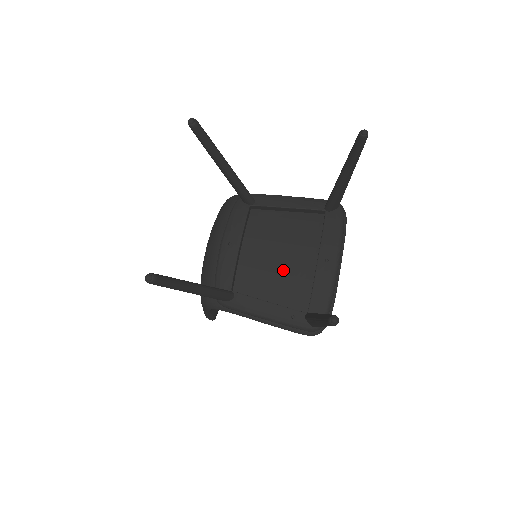
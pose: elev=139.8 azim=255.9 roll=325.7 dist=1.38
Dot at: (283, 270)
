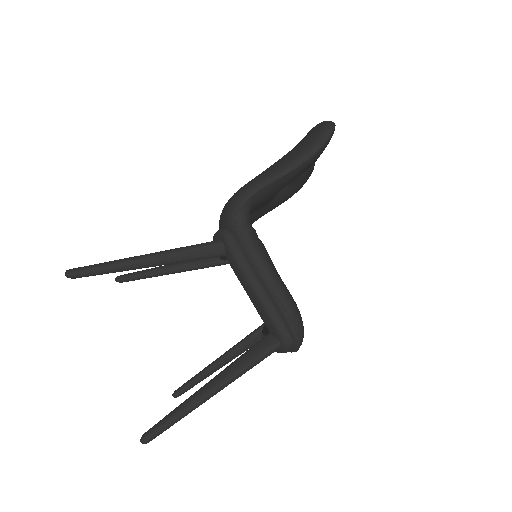
Dot at: occluded
